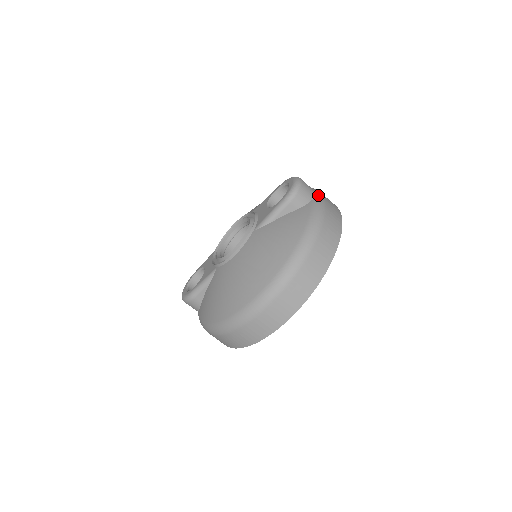
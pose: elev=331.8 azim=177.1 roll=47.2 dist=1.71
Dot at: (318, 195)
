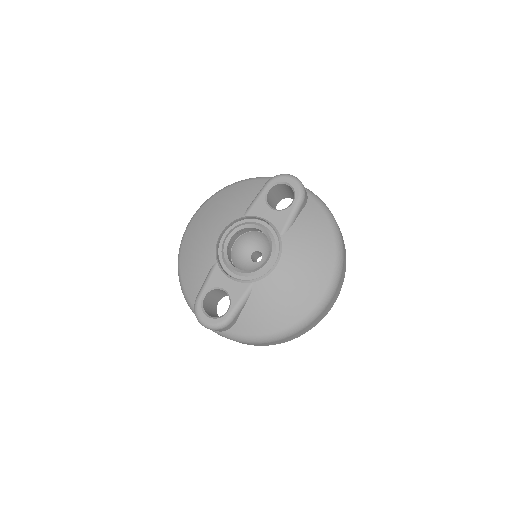
Dot at: occluded
